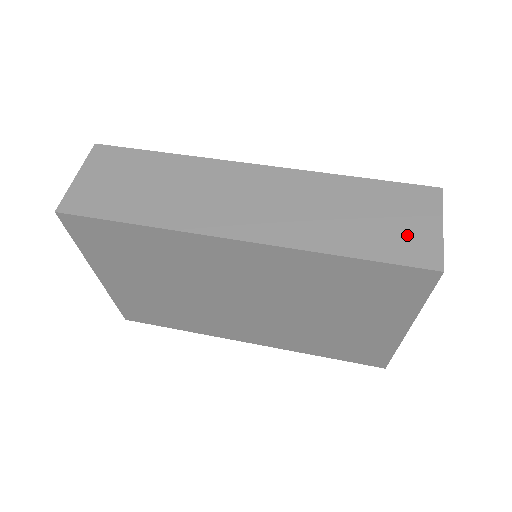
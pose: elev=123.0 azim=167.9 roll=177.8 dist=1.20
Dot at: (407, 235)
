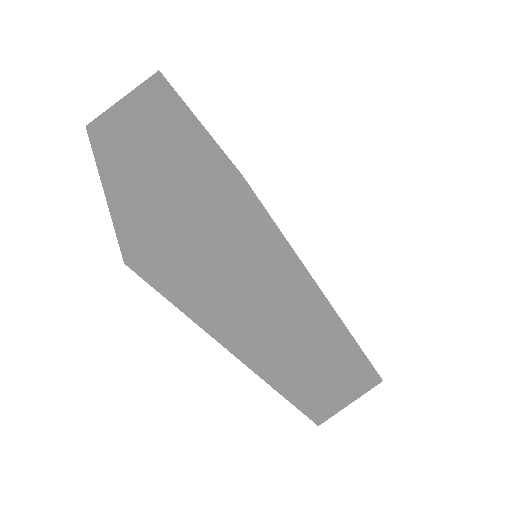
Dot at: (332, 402)
